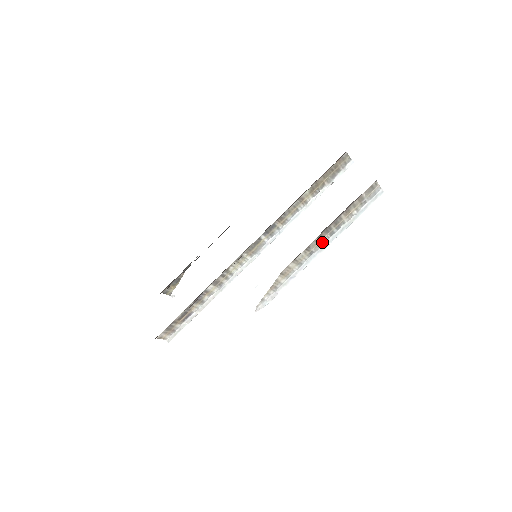
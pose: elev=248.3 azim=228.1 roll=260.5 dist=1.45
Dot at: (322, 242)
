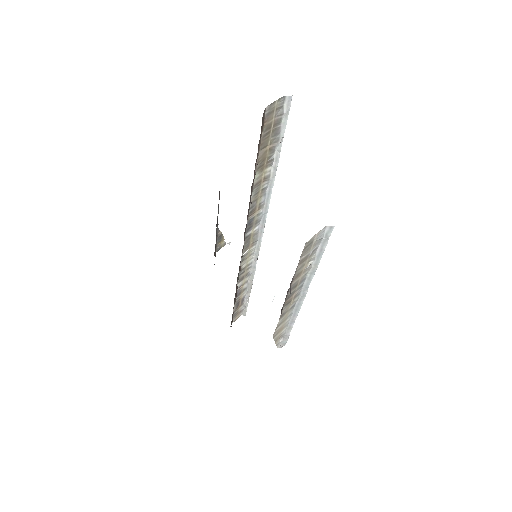
Dot at: (295, 297)
